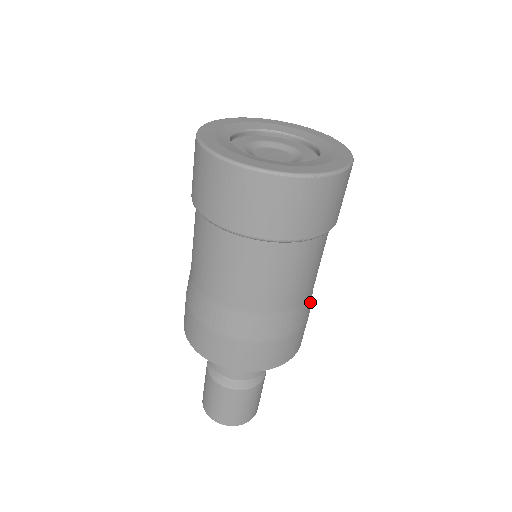
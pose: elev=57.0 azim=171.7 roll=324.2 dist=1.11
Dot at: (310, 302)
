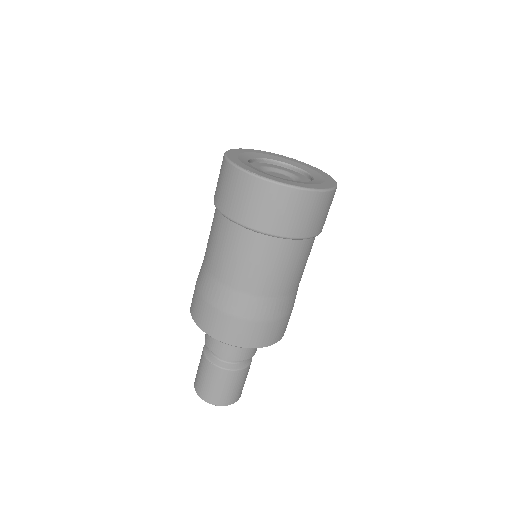
Dot at: occluded
